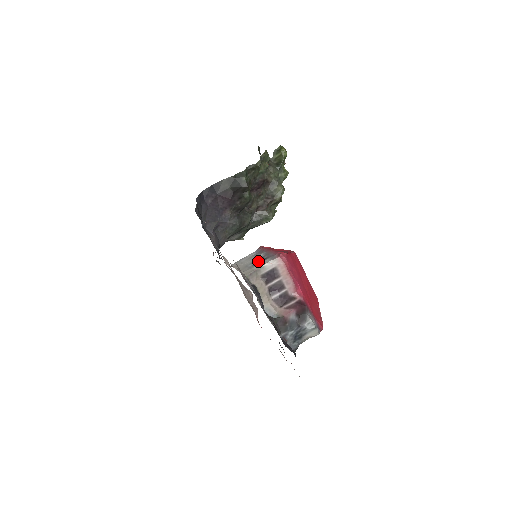
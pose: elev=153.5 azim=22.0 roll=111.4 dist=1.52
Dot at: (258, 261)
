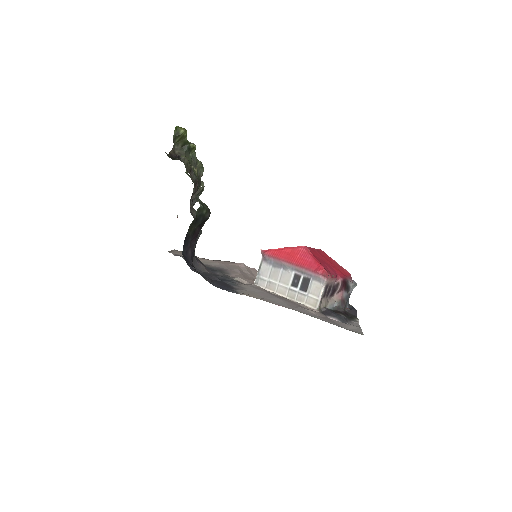
Dot at: (301, 284)
